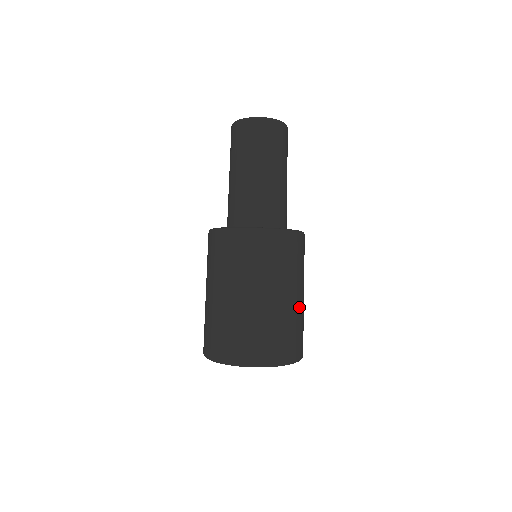
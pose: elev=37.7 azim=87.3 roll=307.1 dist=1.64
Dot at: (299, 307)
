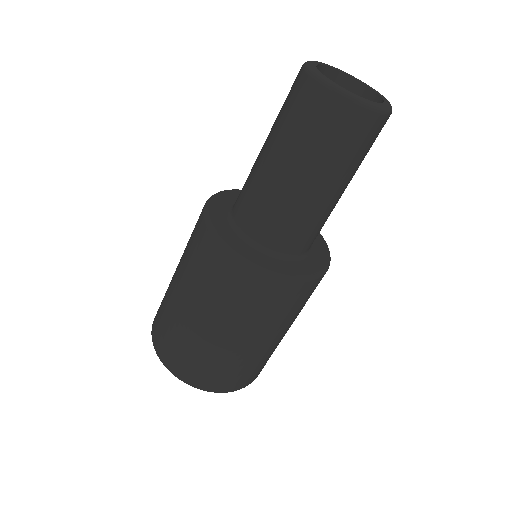
Dot at: occluded
